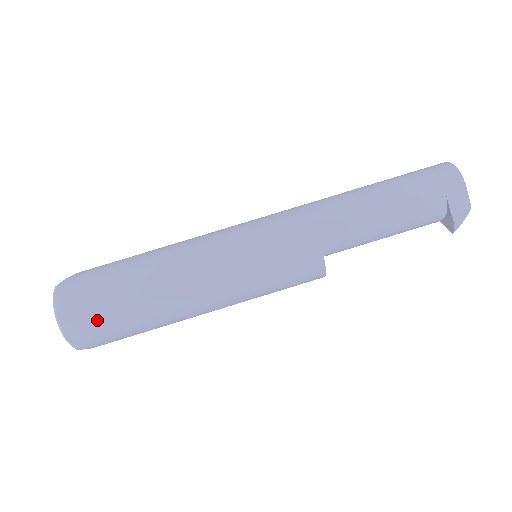
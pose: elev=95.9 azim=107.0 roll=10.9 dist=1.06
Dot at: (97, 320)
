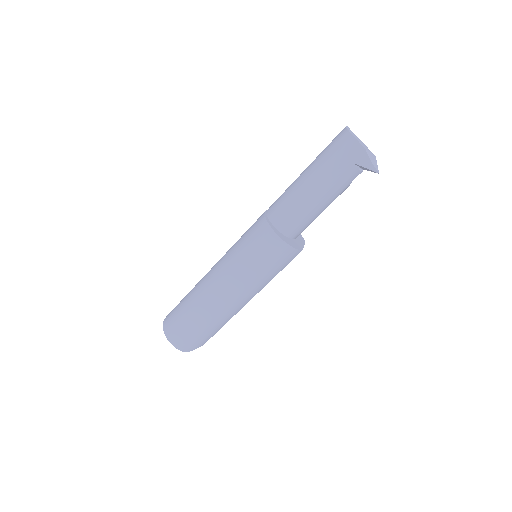
Dot at: (182, 330)
